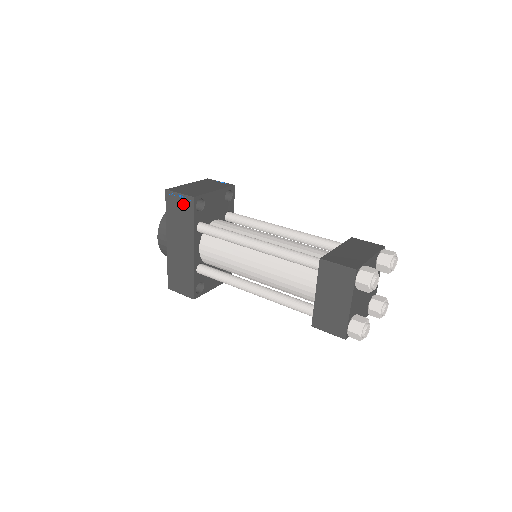
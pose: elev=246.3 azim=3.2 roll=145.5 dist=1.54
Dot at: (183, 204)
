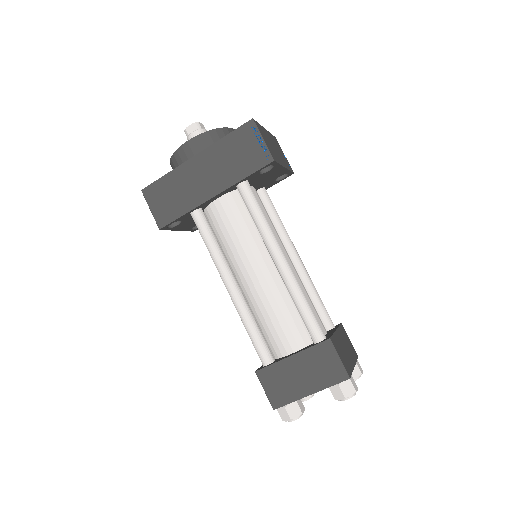
Dot at: (256, 152)
